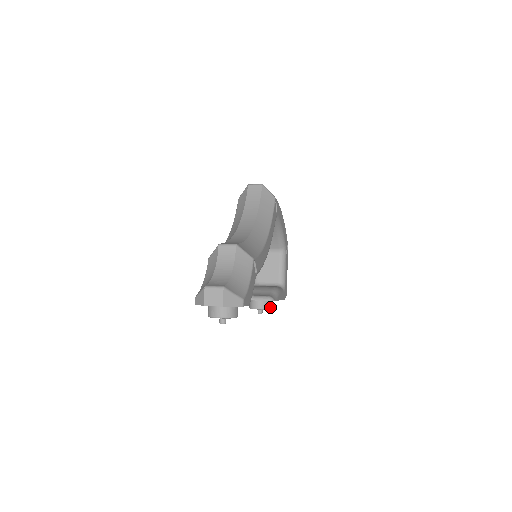
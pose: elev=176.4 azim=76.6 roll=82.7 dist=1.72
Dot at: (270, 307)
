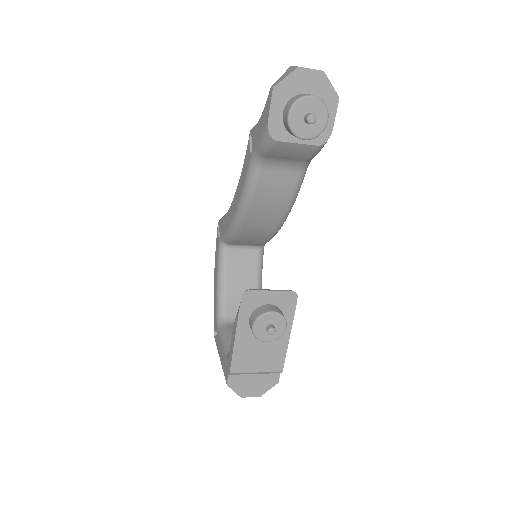
Dot at: (285, 323)
